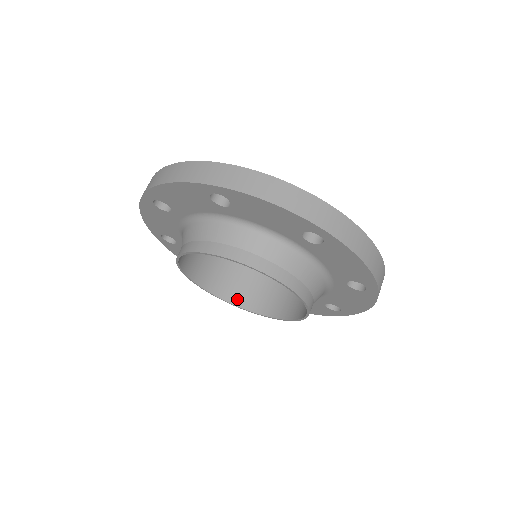
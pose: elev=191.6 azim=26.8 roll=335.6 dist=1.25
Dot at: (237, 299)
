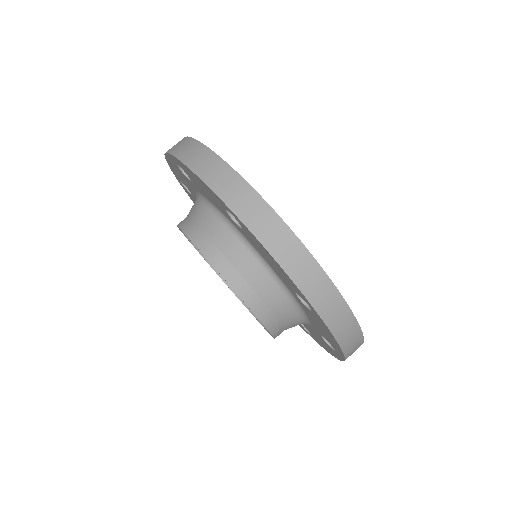
Dot at: occluded
